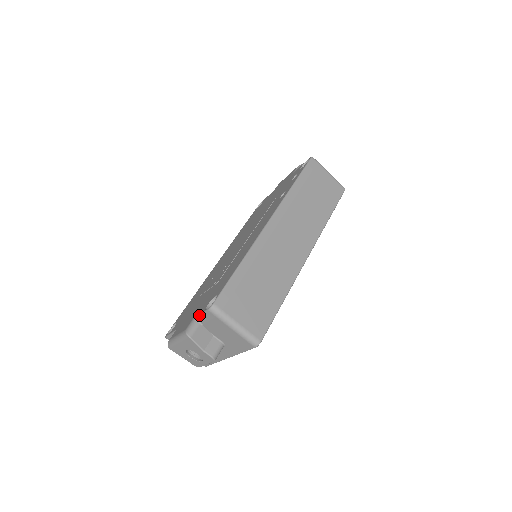
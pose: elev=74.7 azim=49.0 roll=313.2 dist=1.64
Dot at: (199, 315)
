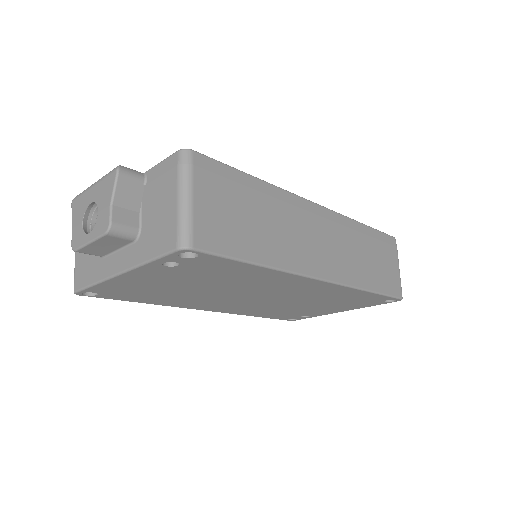
Dot at: (157, 164)
